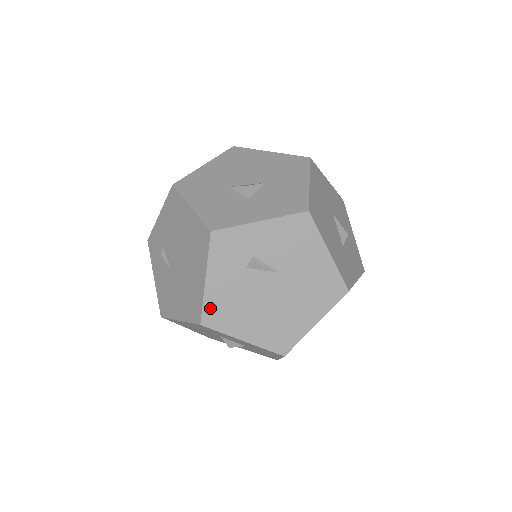
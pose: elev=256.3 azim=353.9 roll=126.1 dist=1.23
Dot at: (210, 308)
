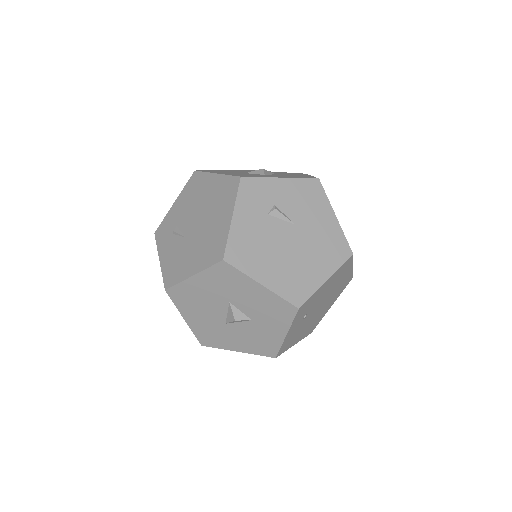
Dot at: (234, 245)
